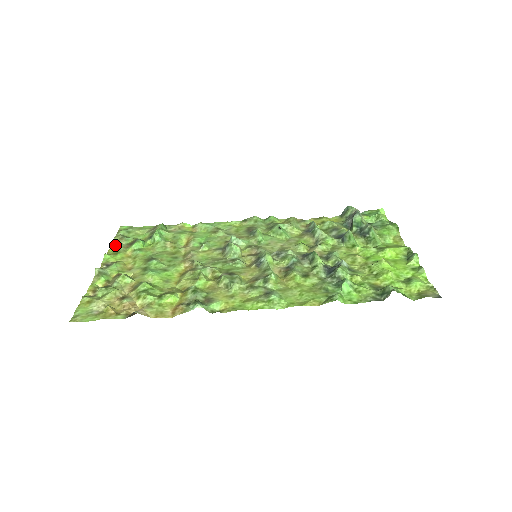
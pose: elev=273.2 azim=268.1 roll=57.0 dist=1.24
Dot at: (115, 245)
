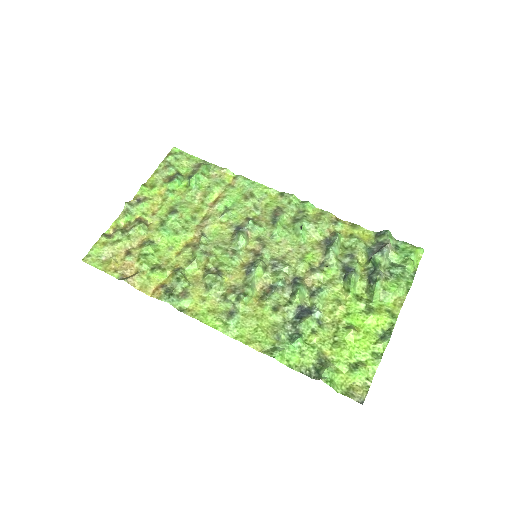
Dot at: (156, 174)
